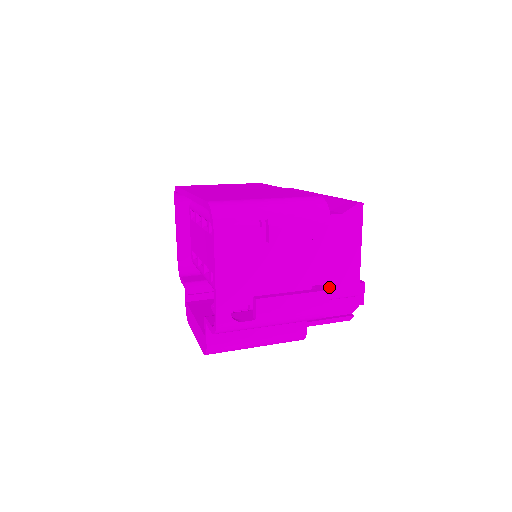
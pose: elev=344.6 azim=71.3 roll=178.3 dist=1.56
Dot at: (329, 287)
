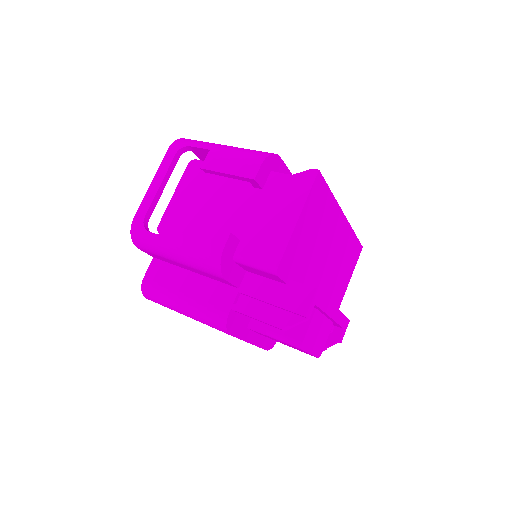
Dot at: (248, 247)
